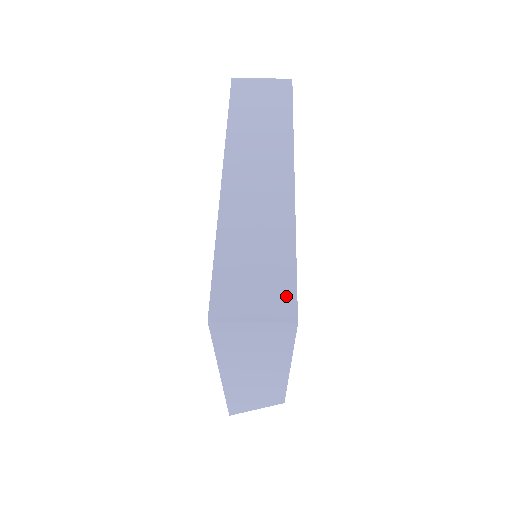
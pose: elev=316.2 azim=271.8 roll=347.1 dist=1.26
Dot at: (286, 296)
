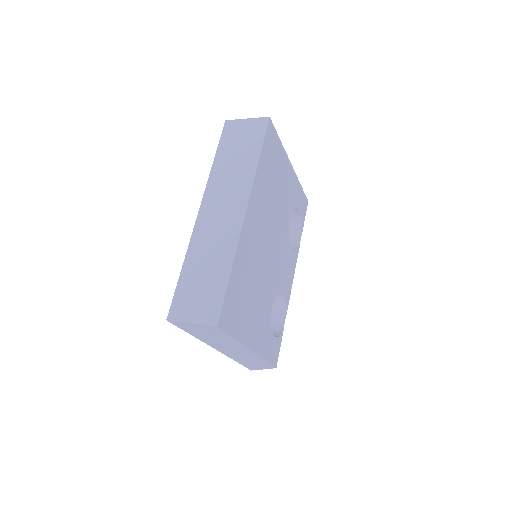
Dot at: (215, 306)
